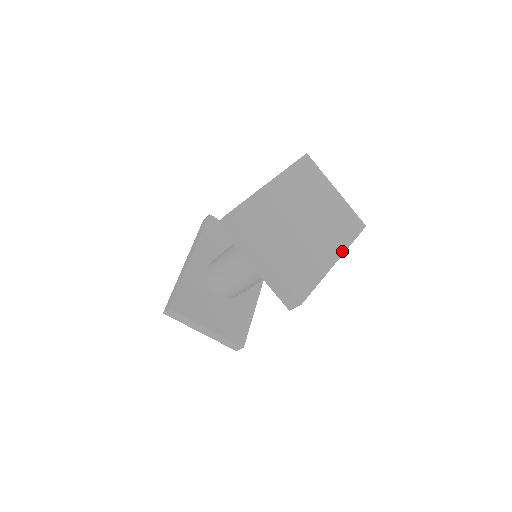
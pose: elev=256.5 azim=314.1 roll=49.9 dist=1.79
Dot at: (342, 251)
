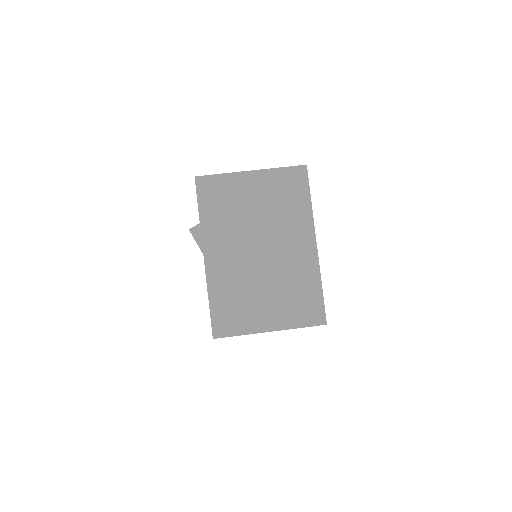
Dot at: (311, 228)
